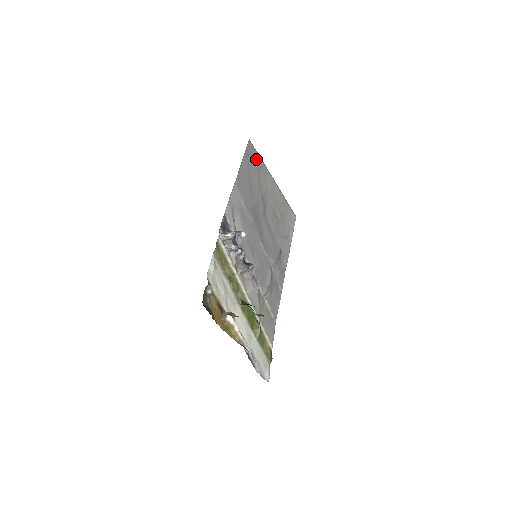
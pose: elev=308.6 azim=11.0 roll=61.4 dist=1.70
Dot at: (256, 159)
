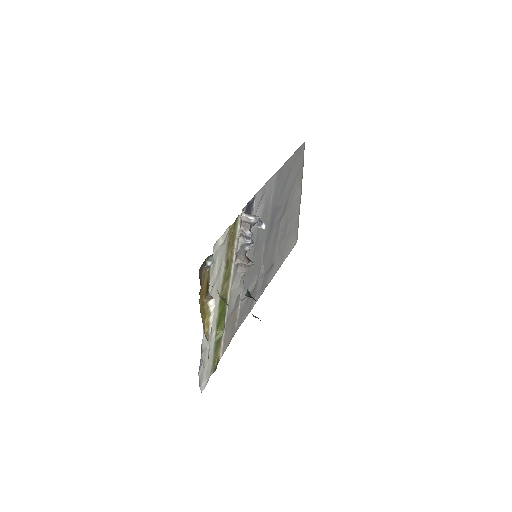
Dot at: (300, 164)
